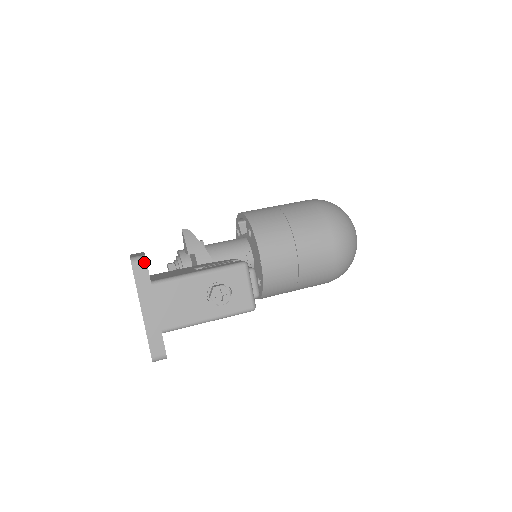
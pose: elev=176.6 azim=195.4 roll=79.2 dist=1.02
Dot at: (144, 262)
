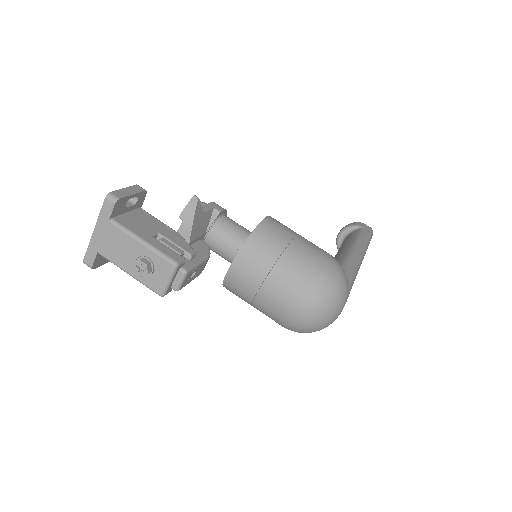
Dot at: (113, 203)
